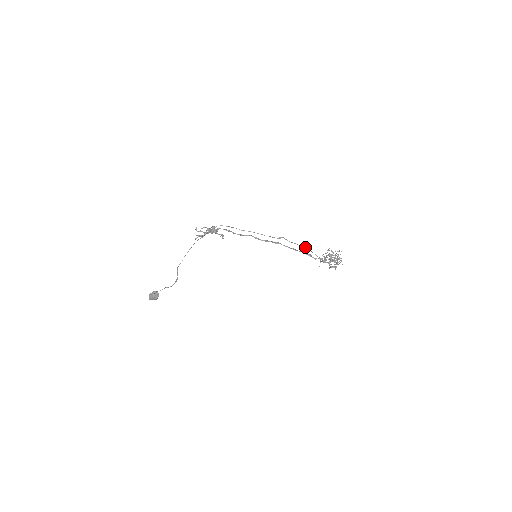
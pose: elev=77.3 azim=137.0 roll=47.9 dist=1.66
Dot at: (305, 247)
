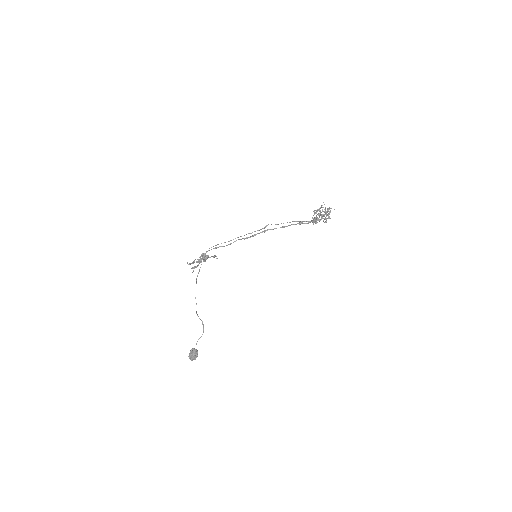
Dot at: occluded
